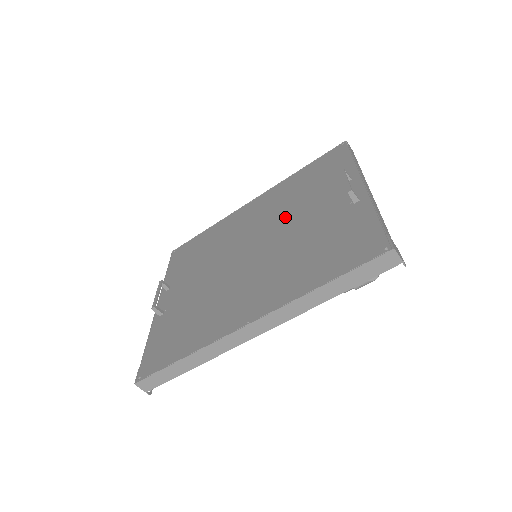
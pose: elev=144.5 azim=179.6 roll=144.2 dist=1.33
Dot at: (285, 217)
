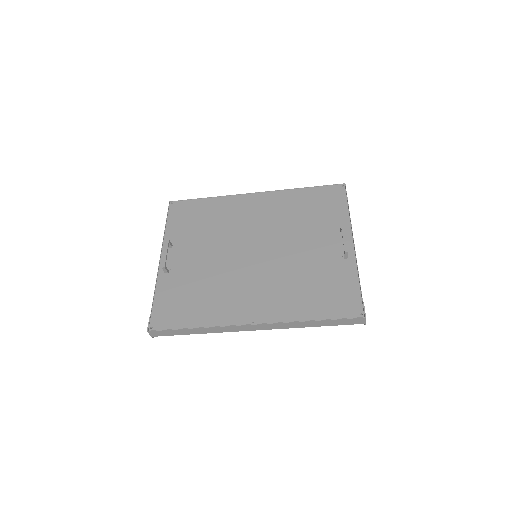
Dot at: (287, 235)
